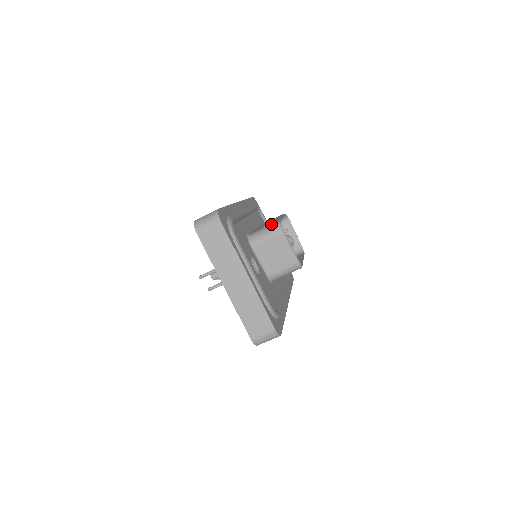
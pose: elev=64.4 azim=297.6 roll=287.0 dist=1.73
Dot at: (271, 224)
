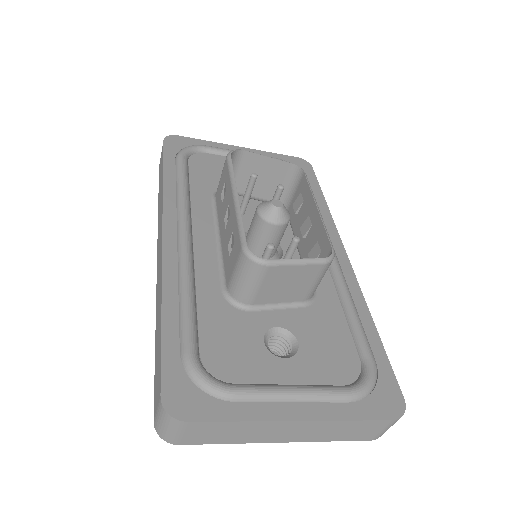
Dot at: (238, 261)
